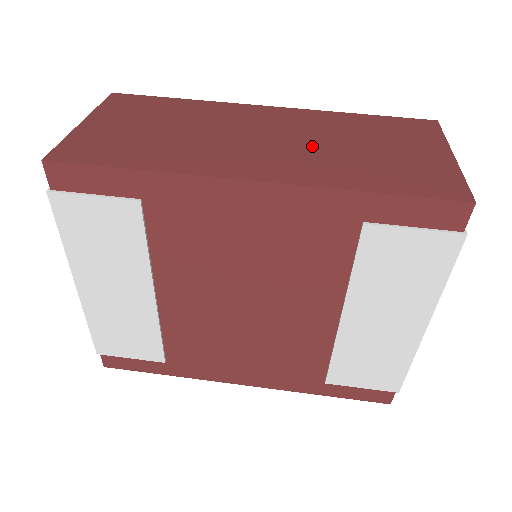
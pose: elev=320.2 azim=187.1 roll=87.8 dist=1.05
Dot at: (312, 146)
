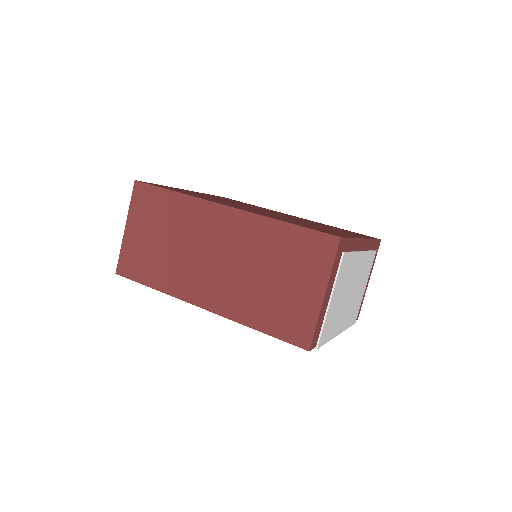
Dot at: (239, 272)
